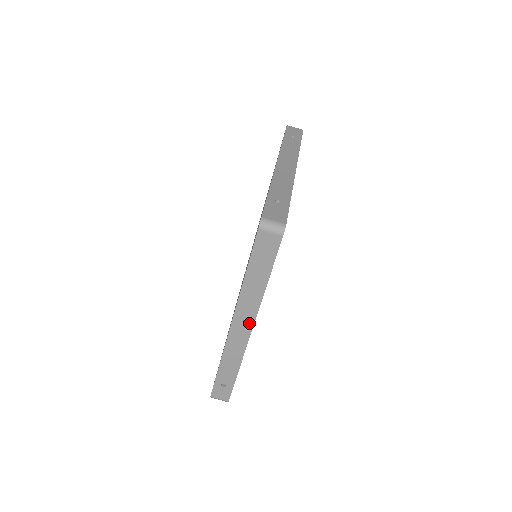
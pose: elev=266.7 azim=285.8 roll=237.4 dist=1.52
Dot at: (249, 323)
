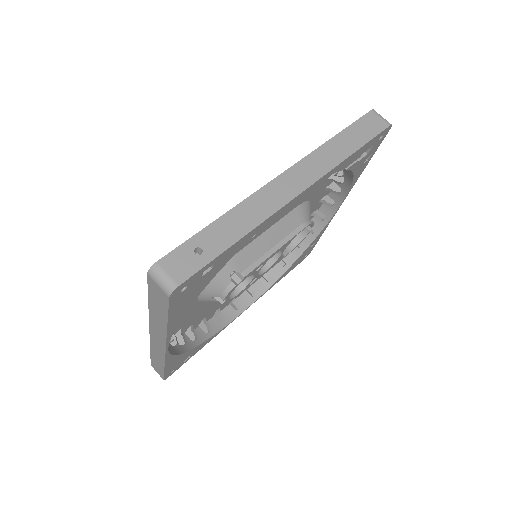
Dot at: (306, 182)
